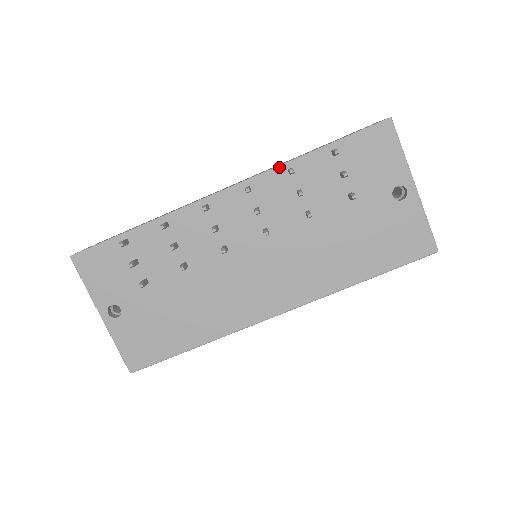
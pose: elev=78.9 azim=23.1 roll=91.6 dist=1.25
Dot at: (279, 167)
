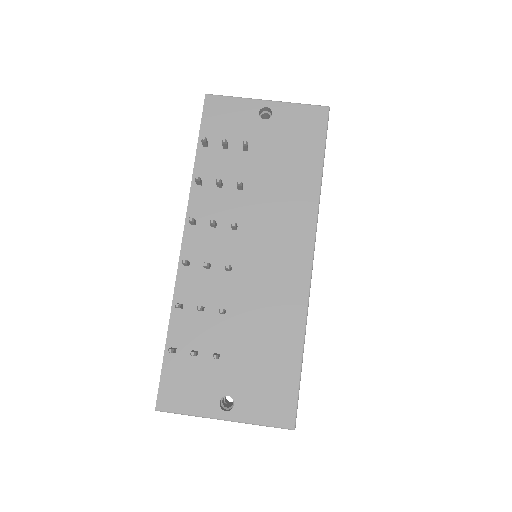
Dot at: (191, 190)
